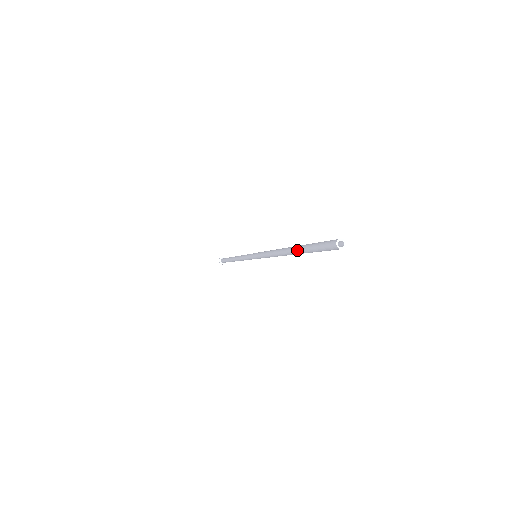
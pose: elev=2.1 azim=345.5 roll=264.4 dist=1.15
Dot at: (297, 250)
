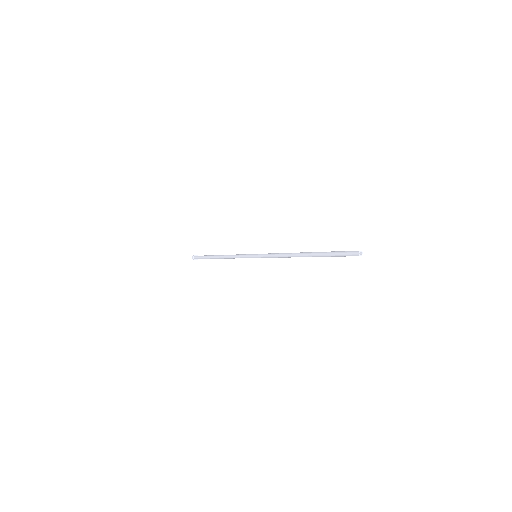
Dot at: (317, 253)
